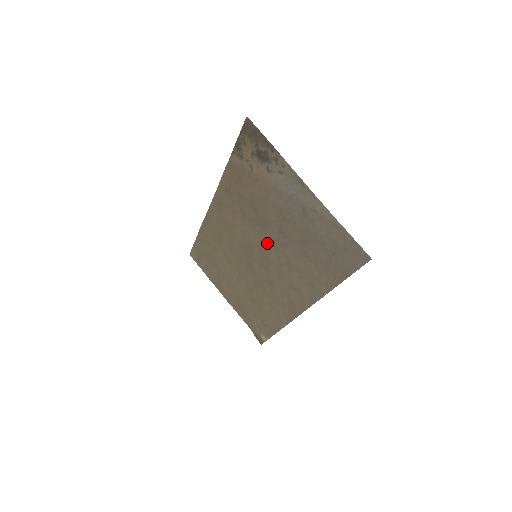
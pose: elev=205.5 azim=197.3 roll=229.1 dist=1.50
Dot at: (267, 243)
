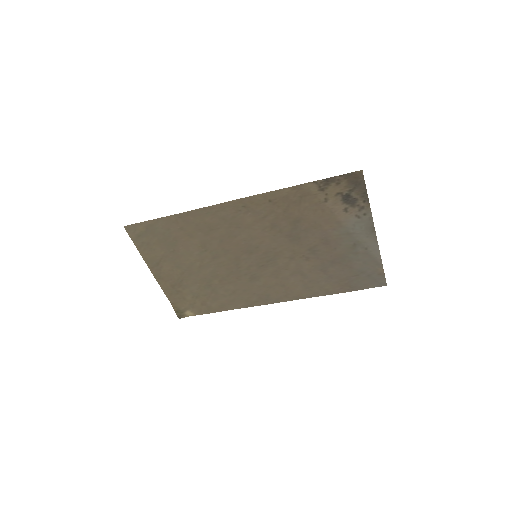
Dot at: (284, 251)
